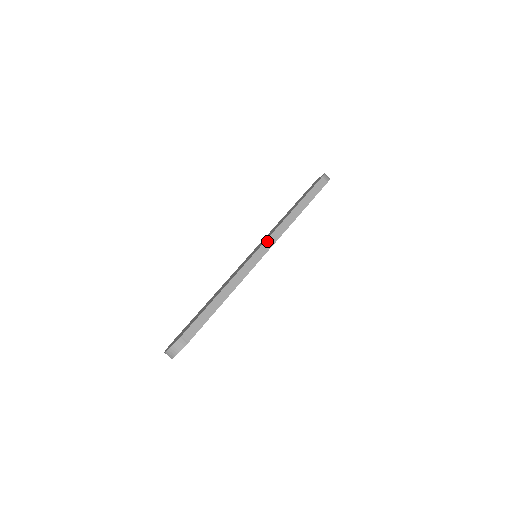
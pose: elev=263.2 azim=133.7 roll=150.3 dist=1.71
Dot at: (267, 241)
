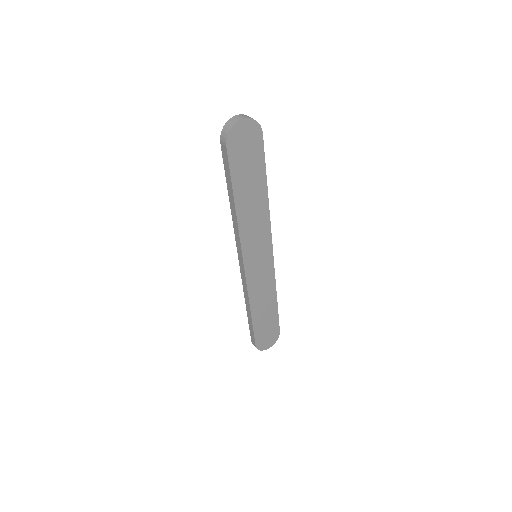
Dot at: occluded
